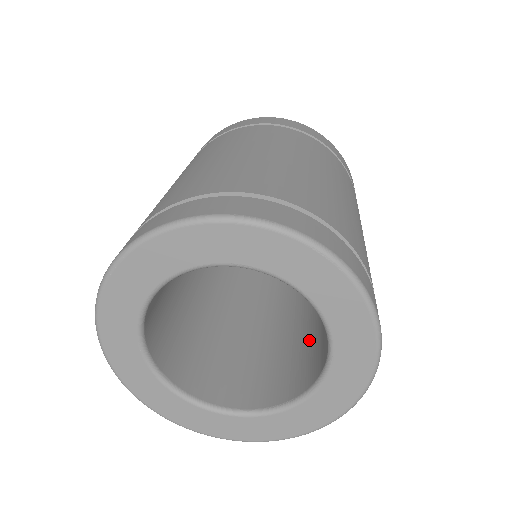
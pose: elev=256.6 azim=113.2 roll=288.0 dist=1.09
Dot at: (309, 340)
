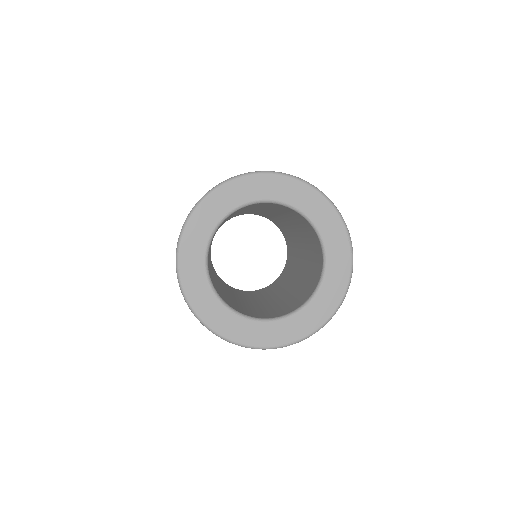
Dot at: (310, 243)
